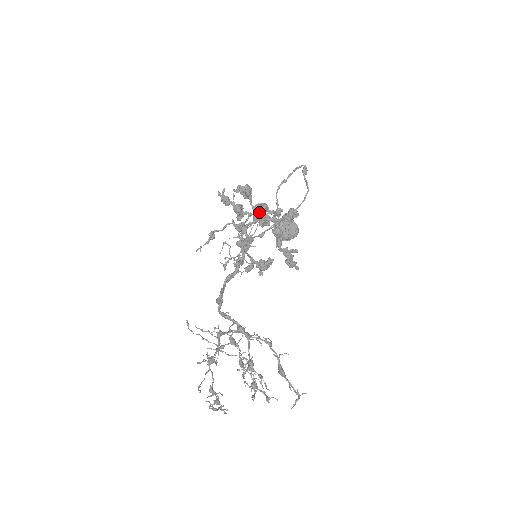
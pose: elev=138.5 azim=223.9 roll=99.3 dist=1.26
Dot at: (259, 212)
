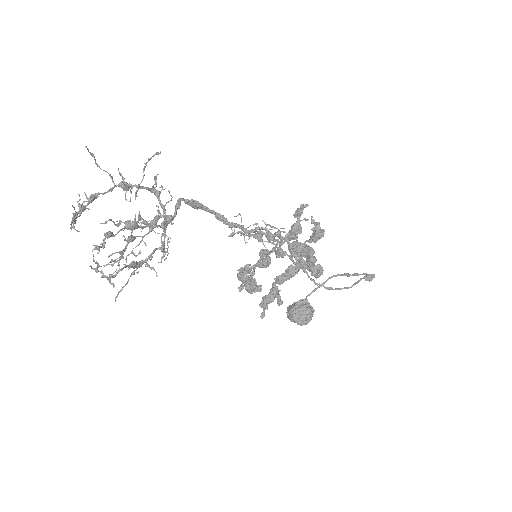
Dot at: (303, 250)
